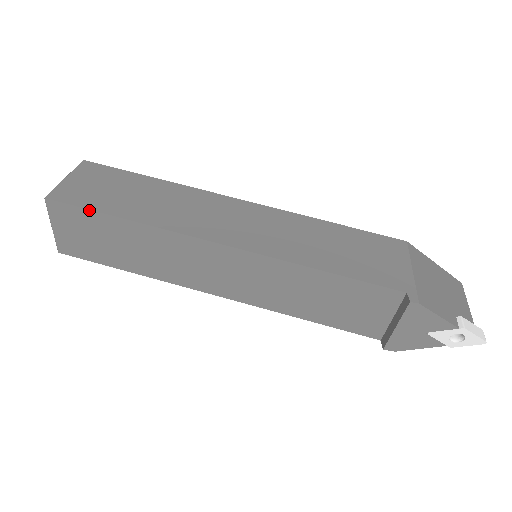
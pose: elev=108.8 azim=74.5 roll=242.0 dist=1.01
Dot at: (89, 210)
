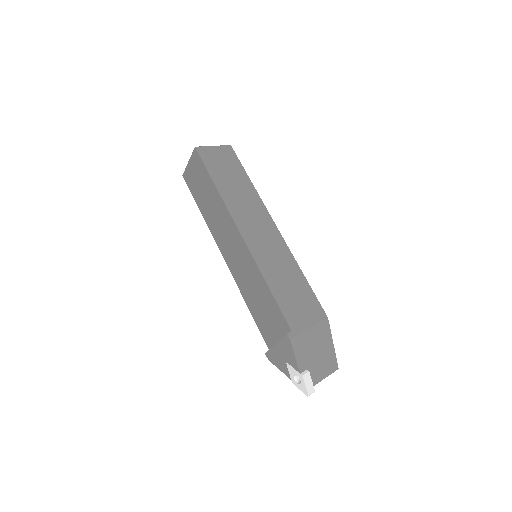
Dot at: (206, 168)
